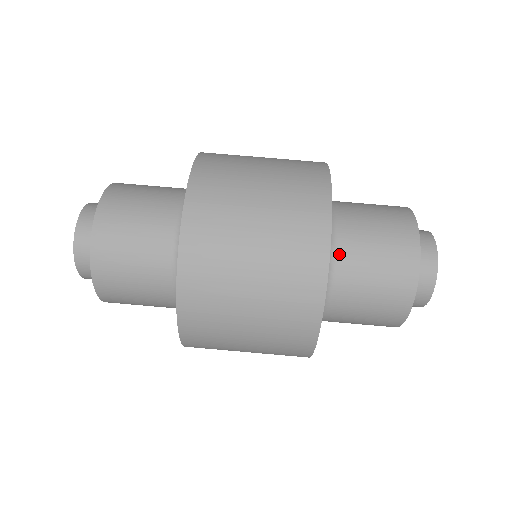
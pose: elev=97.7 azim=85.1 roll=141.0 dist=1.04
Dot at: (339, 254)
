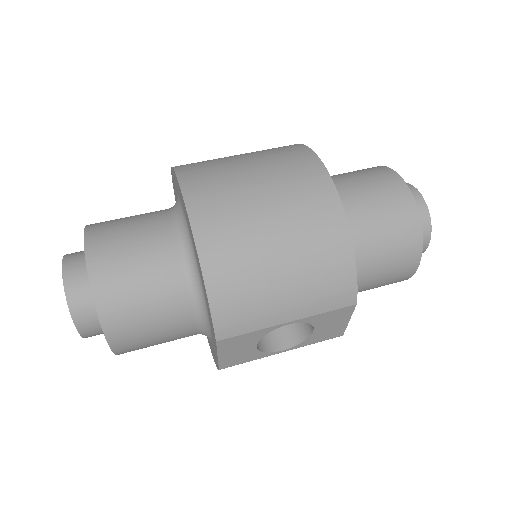
Dot at: occluded
